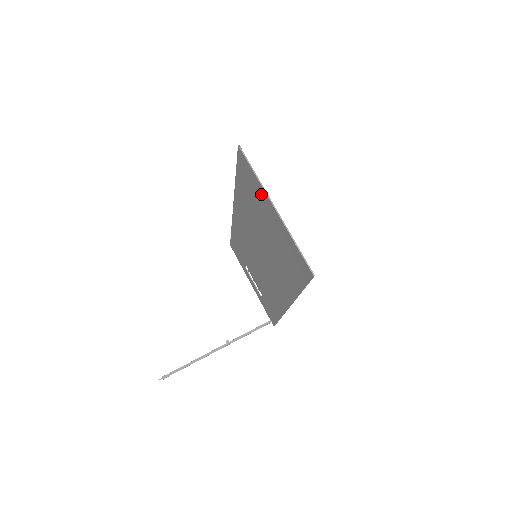
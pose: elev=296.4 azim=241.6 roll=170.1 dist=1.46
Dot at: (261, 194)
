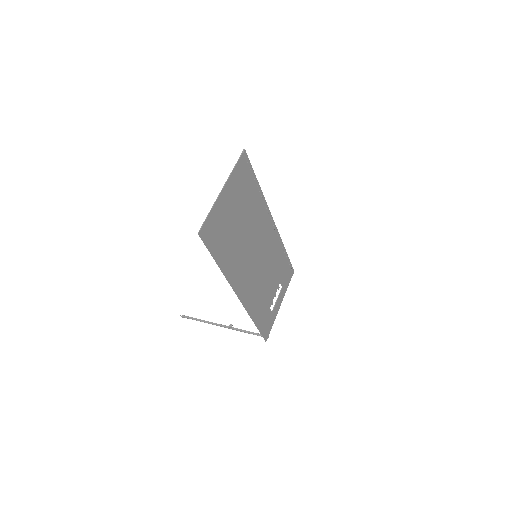
Dot at: (233, 183)
